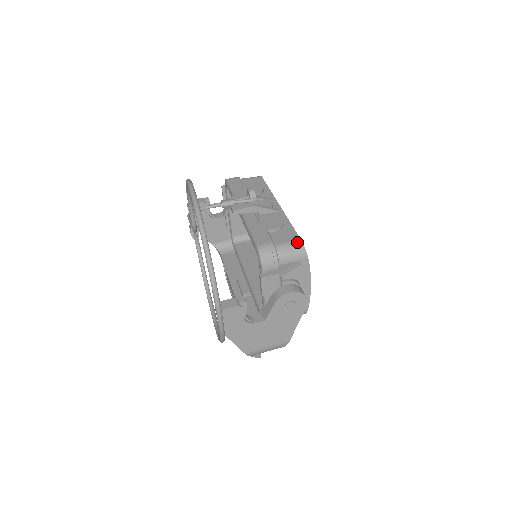
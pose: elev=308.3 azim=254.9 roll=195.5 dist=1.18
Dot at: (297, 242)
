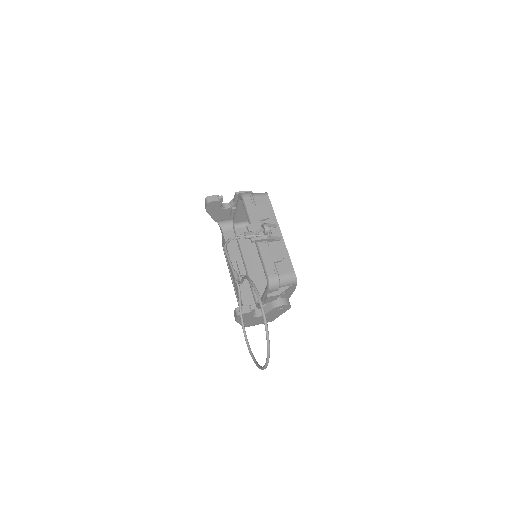
Dot at: (293, 274)
